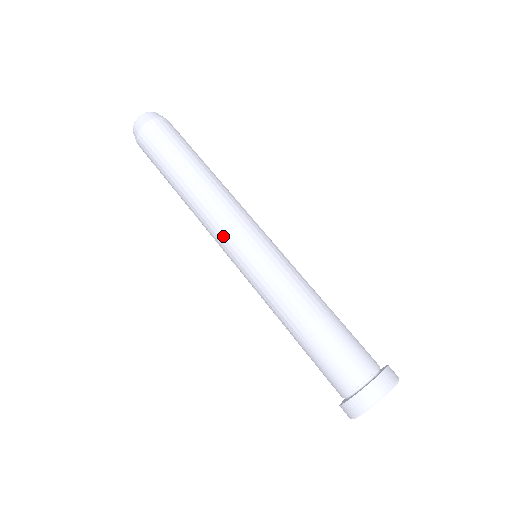
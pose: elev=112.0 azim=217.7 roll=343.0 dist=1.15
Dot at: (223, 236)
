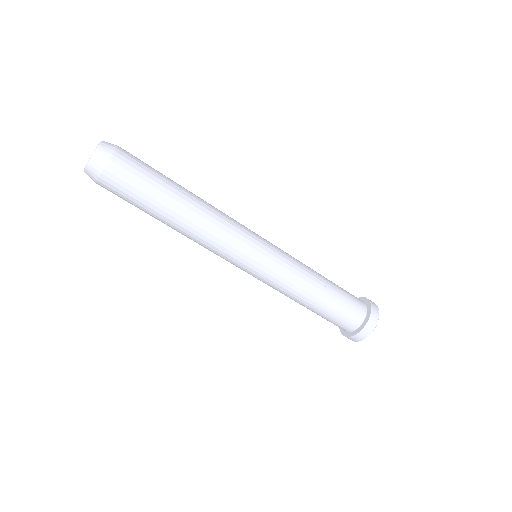
Dot at: occluded
